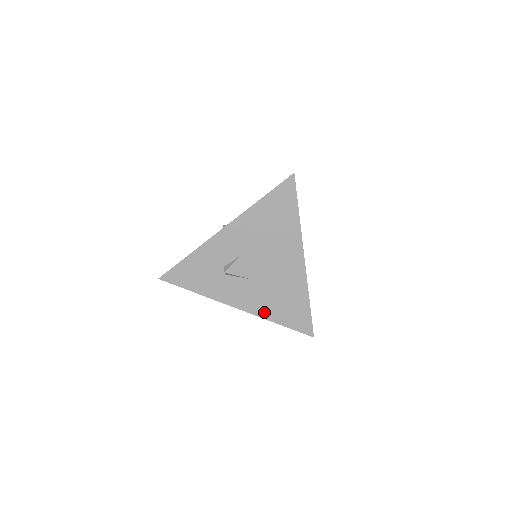
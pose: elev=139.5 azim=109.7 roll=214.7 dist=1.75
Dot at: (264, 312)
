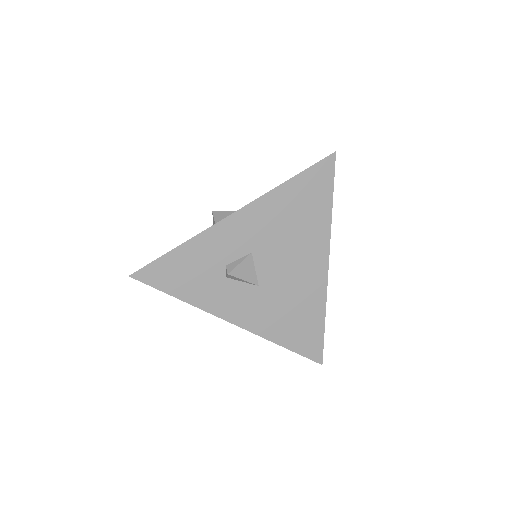
Dot at: (267, 330)
